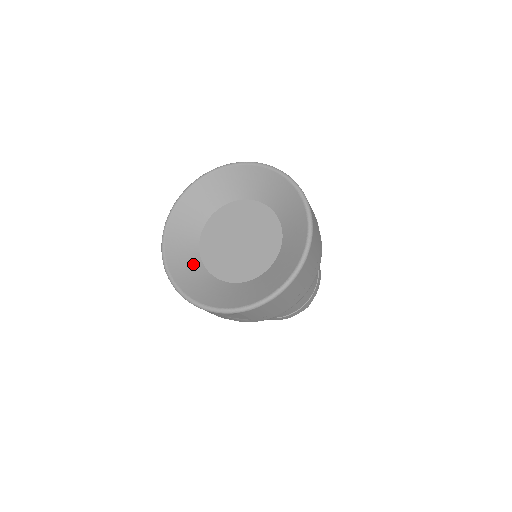
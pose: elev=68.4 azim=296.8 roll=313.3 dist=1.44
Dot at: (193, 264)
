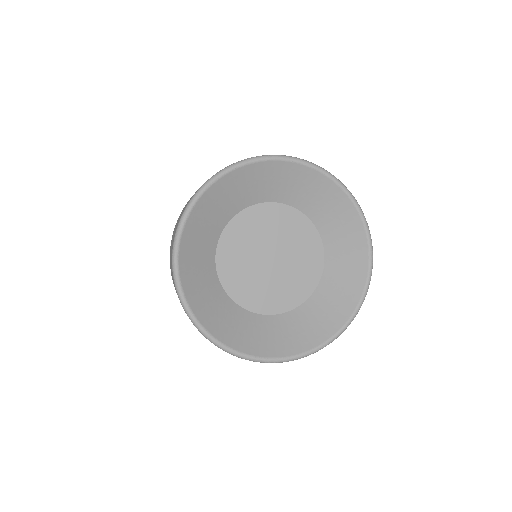
Dot at: (206, 261)
